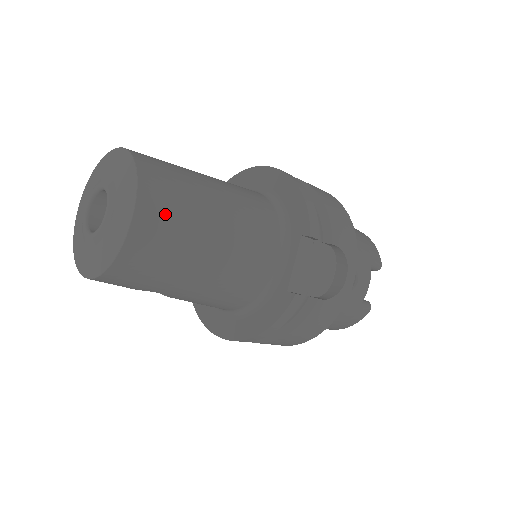
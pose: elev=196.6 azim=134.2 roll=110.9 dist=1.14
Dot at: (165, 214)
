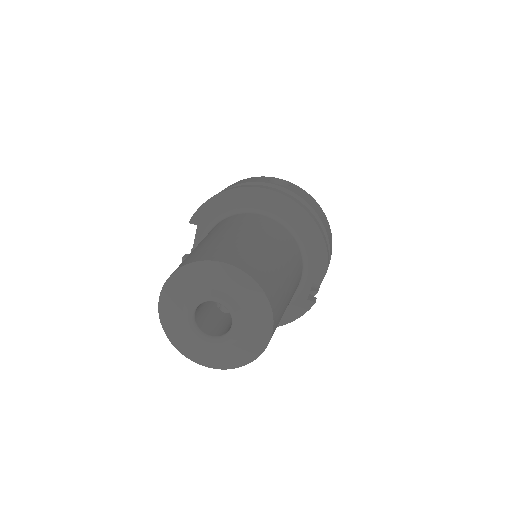
Dot at: (279, 315)
